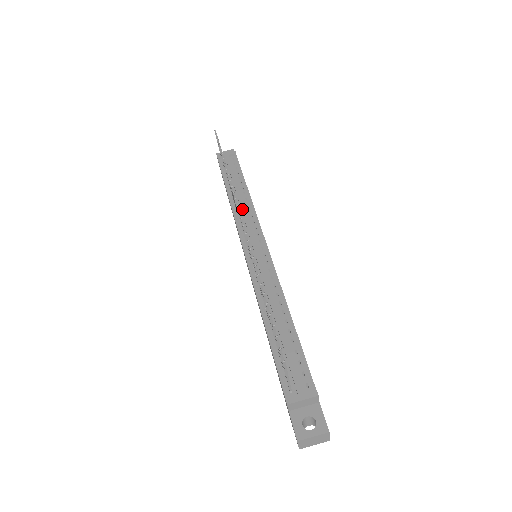
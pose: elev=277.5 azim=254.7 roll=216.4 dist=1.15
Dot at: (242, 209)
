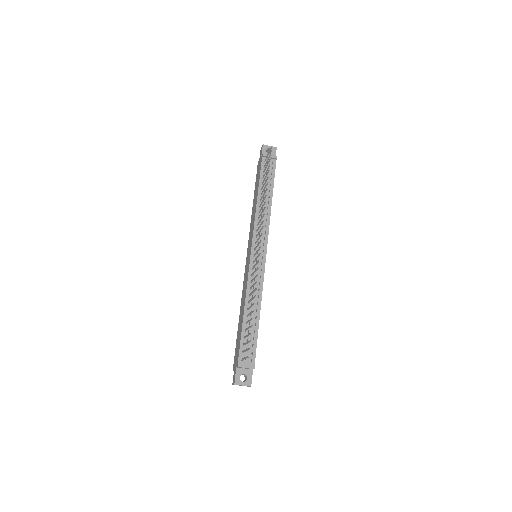
Dot at: (262, 218)
